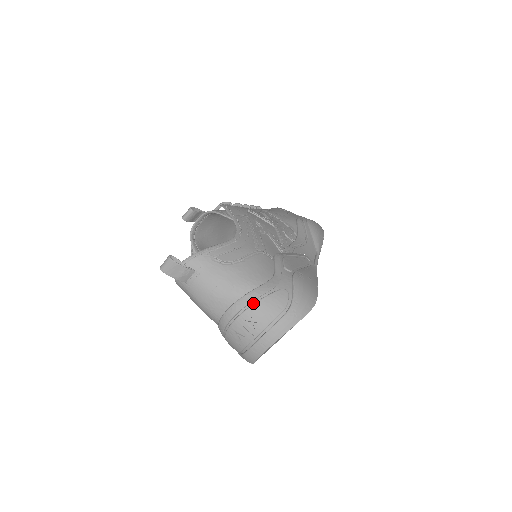
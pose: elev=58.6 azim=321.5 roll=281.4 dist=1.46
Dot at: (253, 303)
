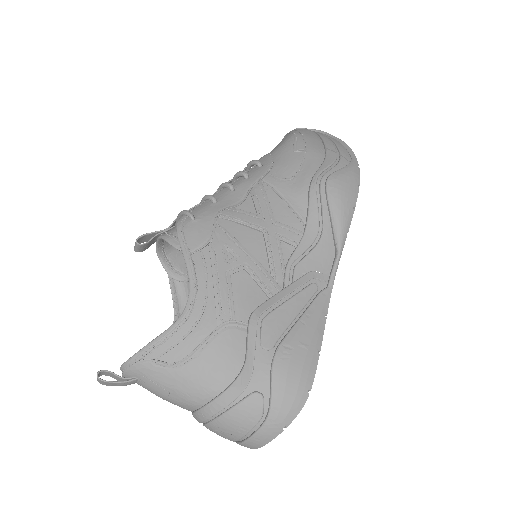
Dot at: (217, 416)
